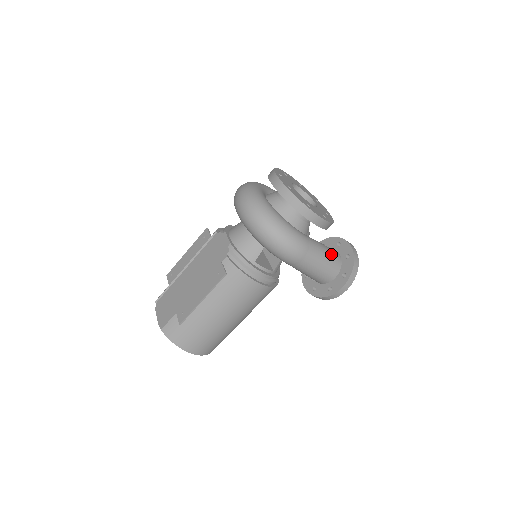
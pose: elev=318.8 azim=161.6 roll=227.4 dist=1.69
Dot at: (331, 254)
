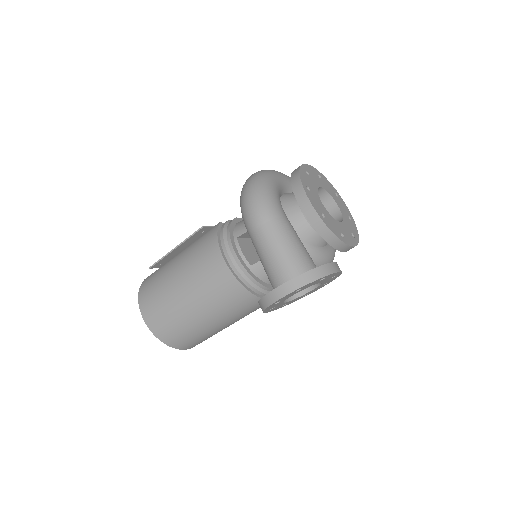
Dot at: (300, 254)
